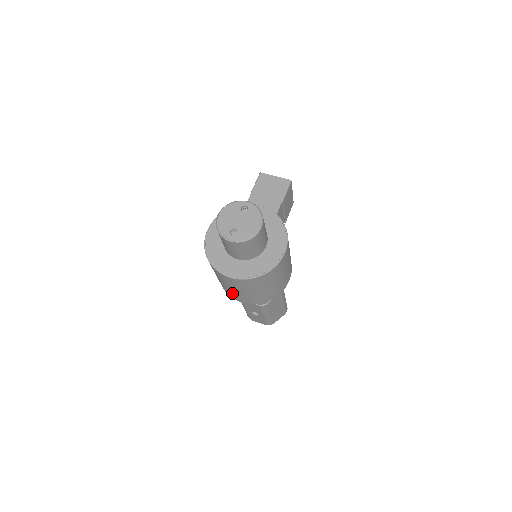
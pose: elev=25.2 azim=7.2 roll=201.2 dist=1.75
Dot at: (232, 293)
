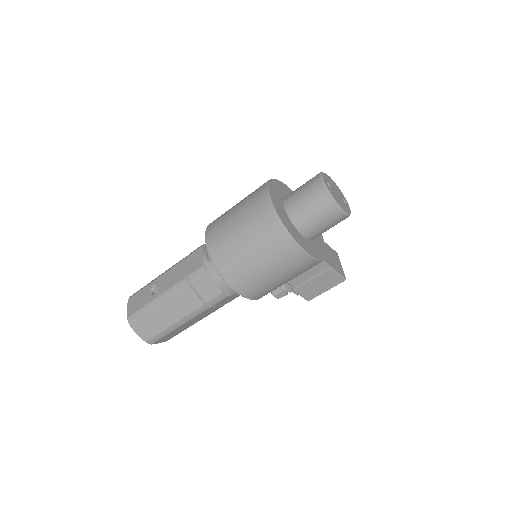
Dot at: (222, 221)
